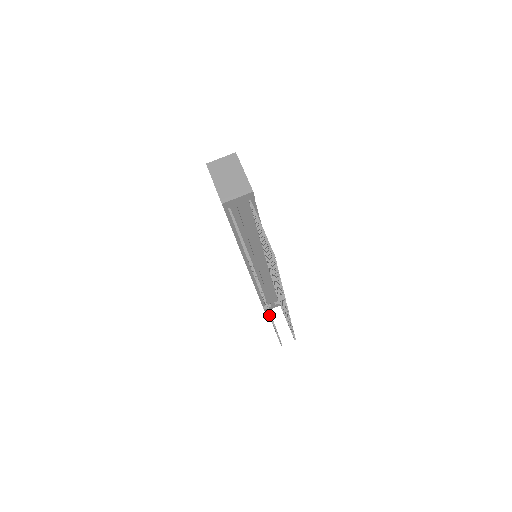
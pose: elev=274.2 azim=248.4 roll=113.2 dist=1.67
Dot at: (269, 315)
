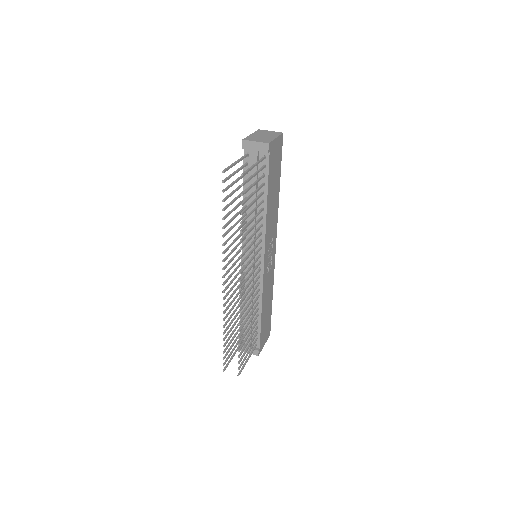
Dot at: occluded
